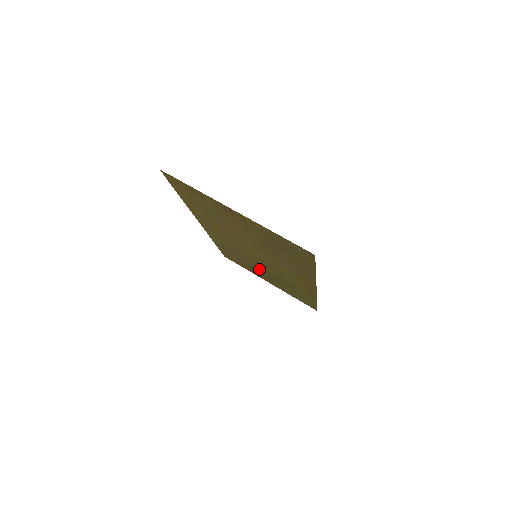
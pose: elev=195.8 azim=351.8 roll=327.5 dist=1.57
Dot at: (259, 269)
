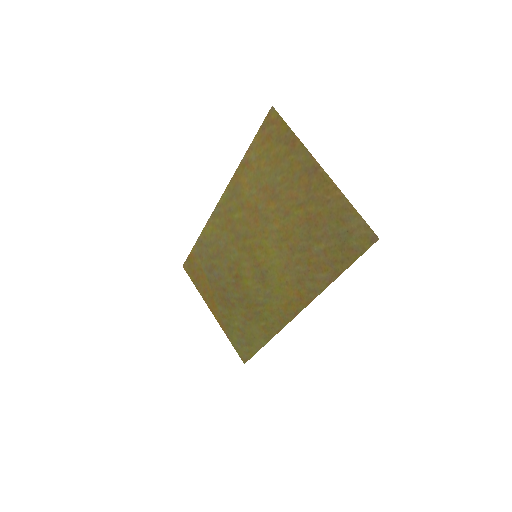
Dot at: (227, 284)
